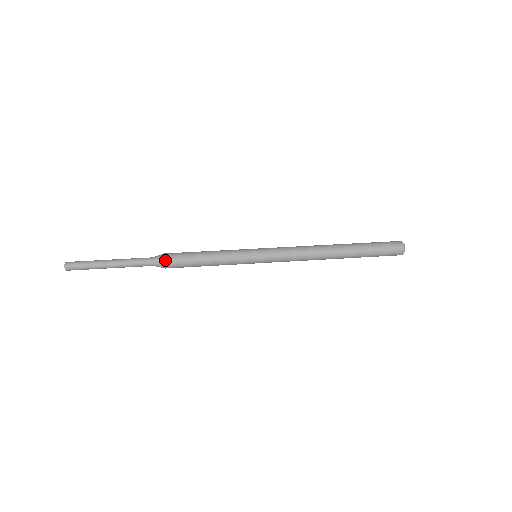
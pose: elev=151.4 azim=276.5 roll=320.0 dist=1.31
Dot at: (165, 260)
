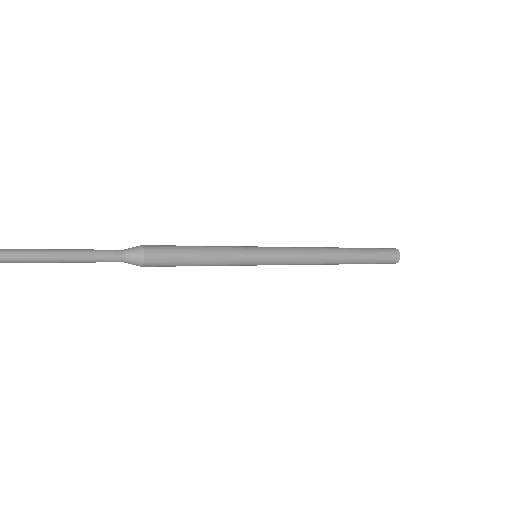
Dot at: (145, 248)
